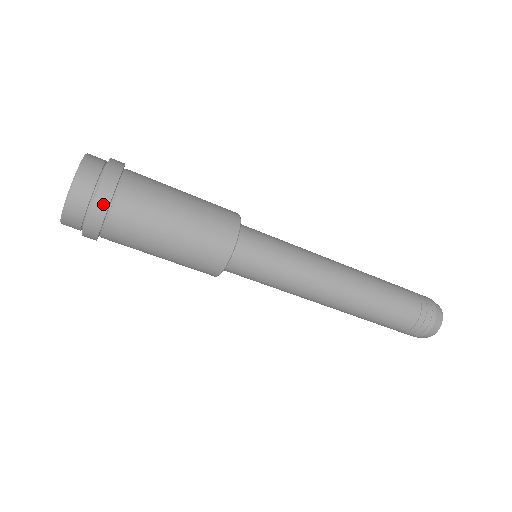
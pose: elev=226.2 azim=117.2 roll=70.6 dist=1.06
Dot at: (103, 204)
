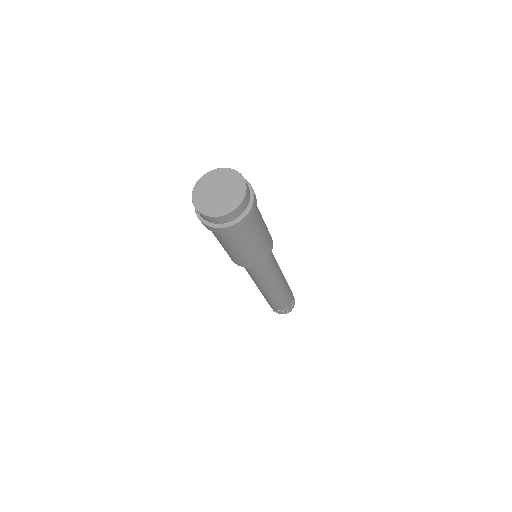
Dot at: (249, 217)
